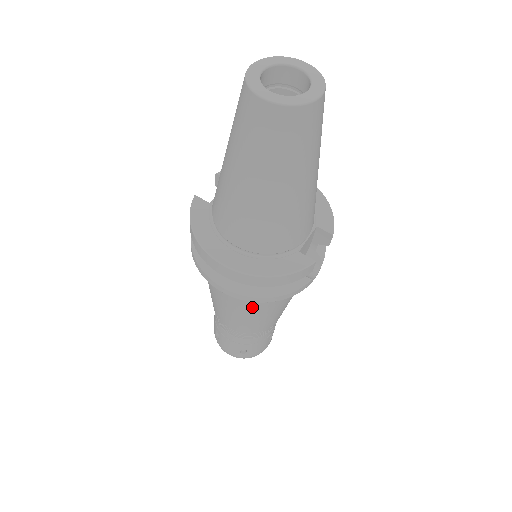
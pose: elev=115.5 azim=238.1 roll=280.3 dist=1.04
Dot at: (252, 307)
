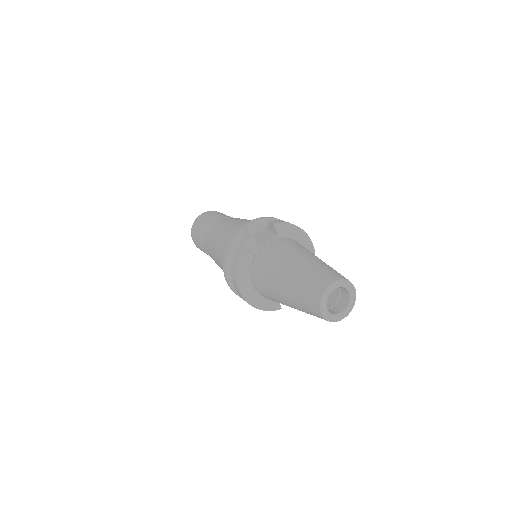
Dot at: occluded
